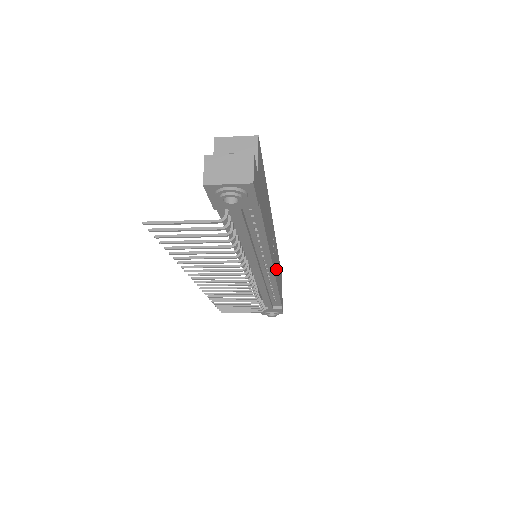
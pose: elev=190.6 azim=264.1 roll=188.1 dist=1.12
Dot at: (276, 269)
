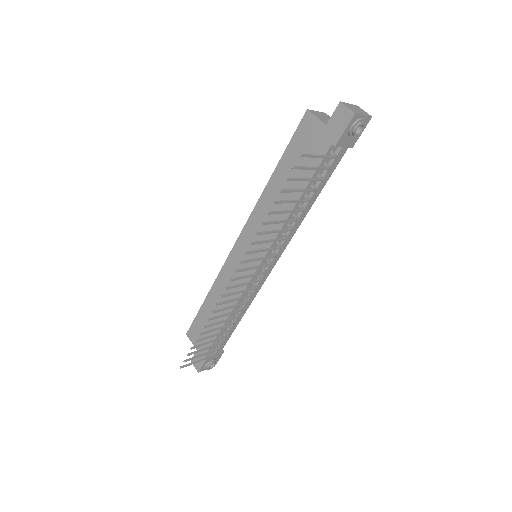
Dot at: occluded
